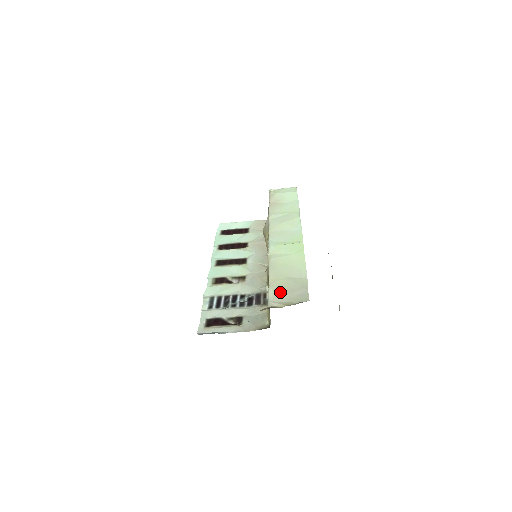
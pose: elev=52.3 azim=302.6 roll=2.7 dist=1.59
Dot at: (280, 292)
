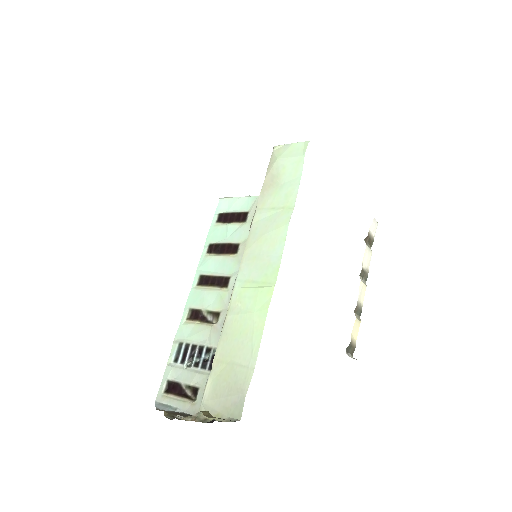
Dot at: (217, 390)
